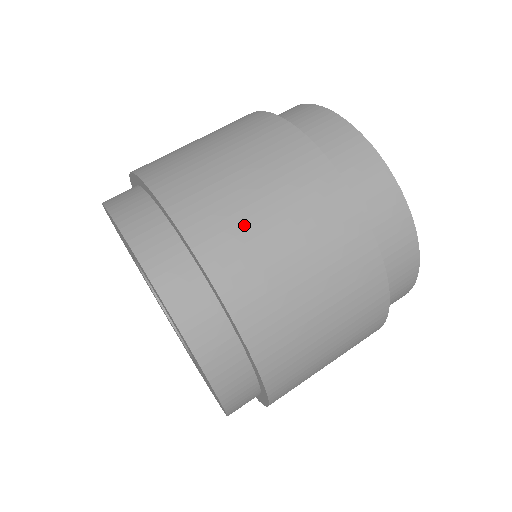
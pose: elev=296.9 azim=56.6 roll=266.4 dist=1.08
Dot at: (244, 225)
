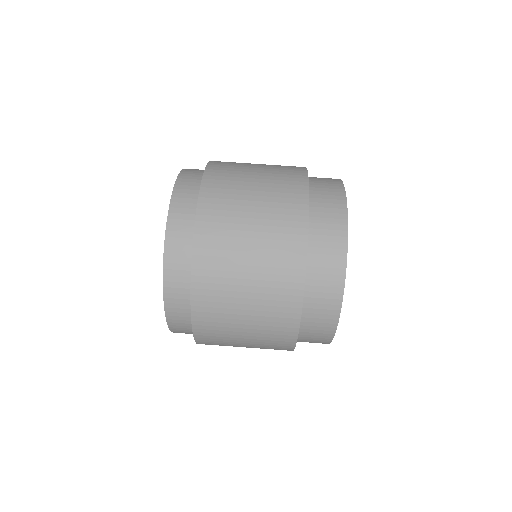
Dot at: (227, 325)
